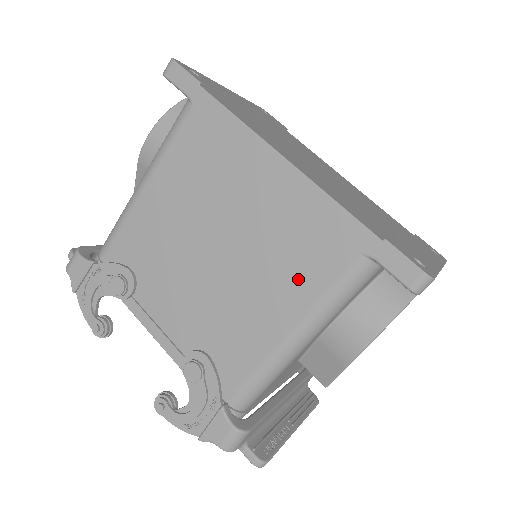
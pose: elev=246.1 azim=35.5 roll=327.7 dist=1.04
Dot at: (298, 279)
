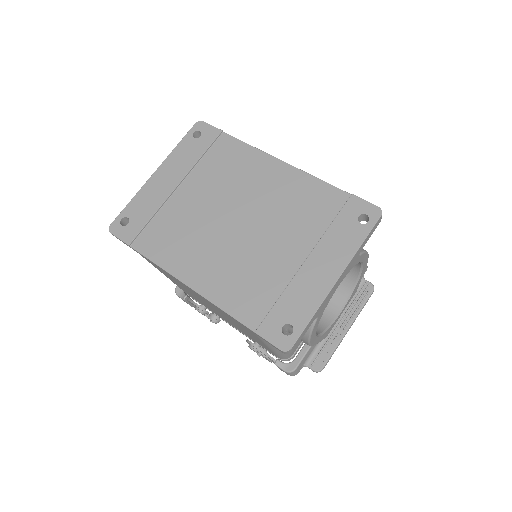
Dot at: (247, 331)
